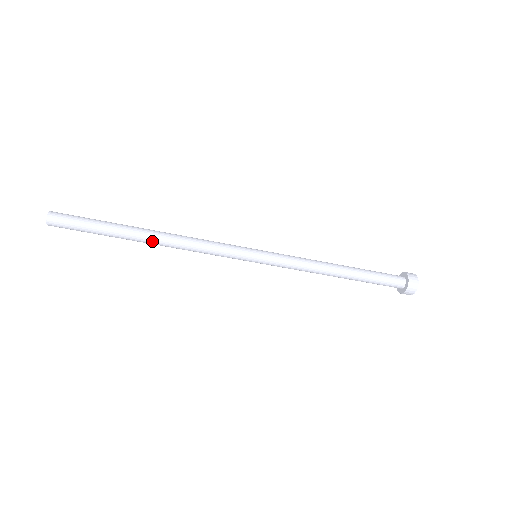
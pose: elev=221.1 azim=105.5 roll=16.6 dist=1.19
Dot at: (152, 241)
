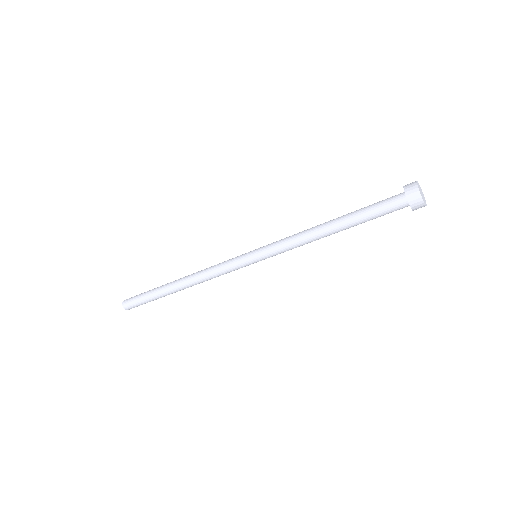
Dot at: (180, 285)
